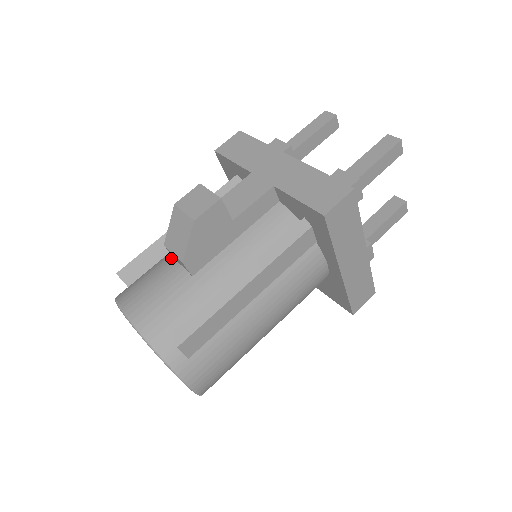
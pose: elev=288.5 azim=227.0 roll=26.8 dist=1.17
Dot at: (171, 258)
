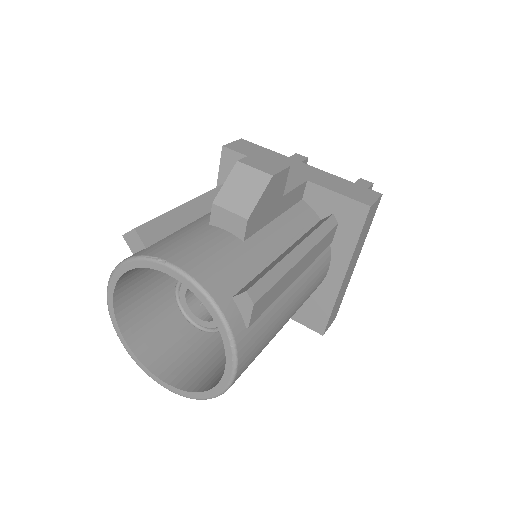
Dot at: (205, 224)
